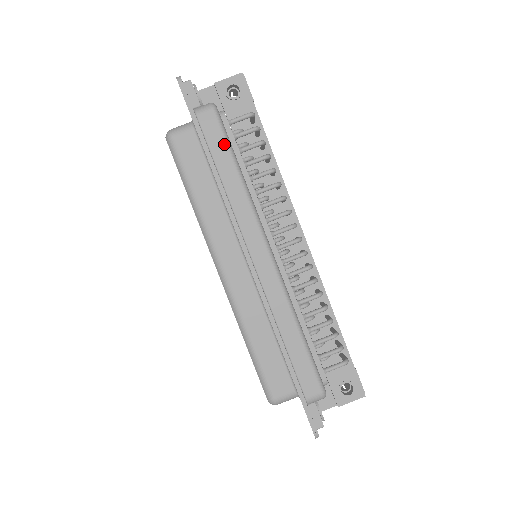
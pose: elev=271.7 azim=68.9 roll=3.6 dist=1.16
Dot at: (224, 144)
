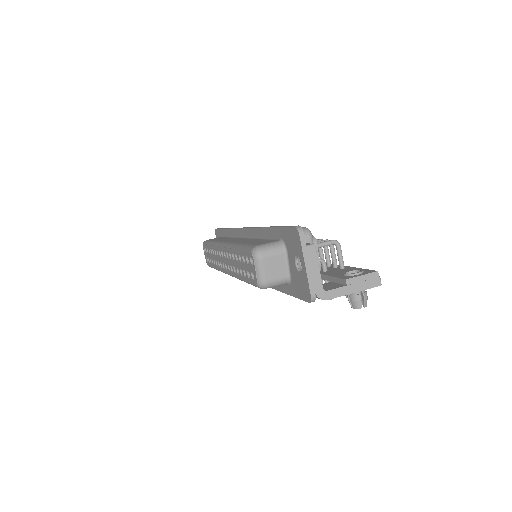
Dot at: occluded
